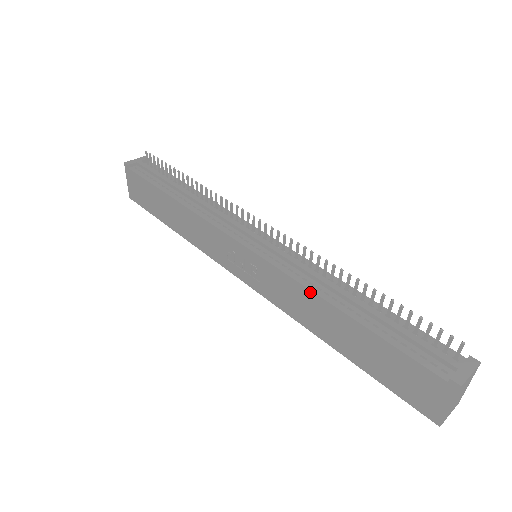
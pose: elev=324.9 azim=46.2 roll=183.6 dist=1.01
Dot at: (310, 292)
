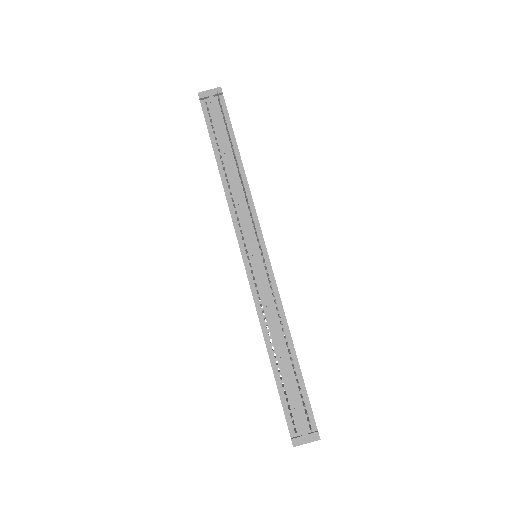
Dot at: (260, 325)
